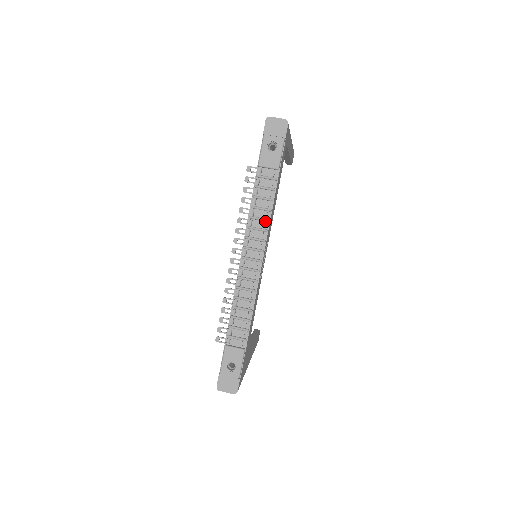
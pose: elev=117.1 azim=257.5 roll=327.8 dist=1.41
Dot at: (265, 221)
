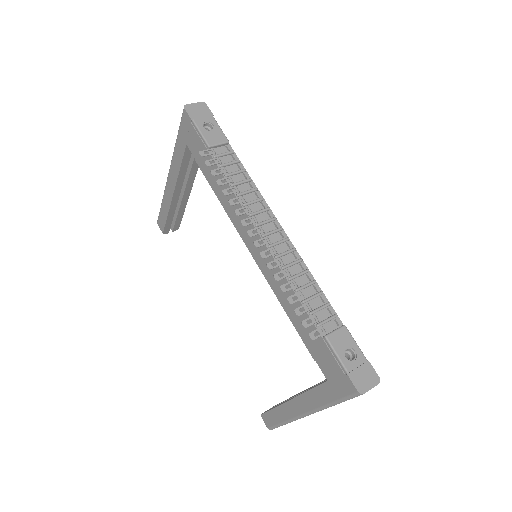
Dot at: (254, 192)
